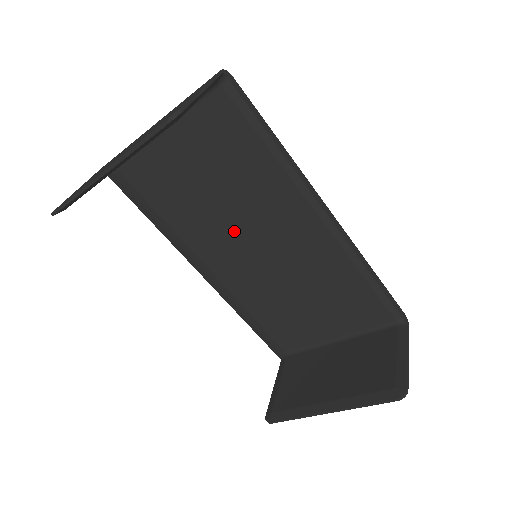
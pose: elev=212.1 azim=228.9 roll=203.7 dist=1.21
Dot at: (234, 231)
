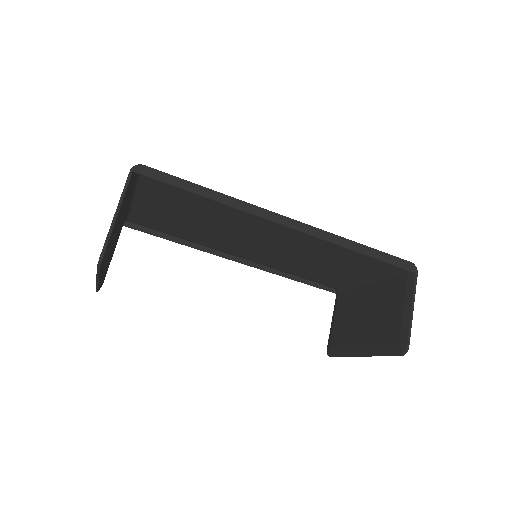
Dot at: (233, 238)
